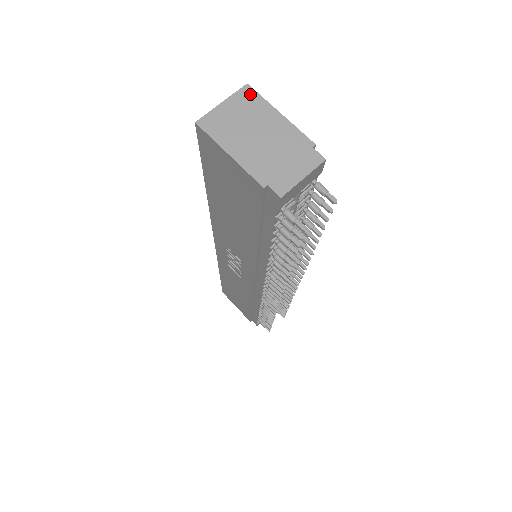
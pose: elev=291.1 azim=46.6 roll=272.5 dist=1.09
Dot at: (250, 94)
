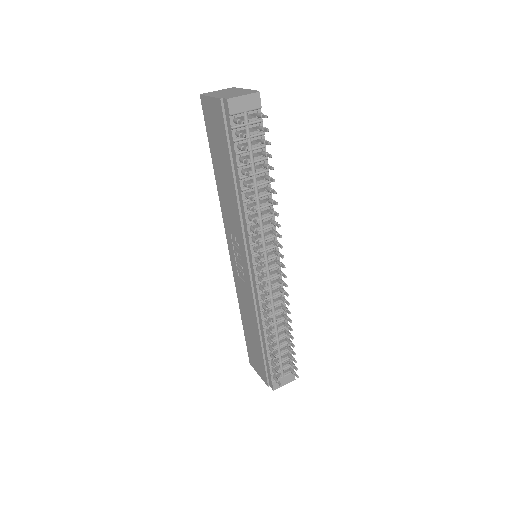
Dot at: (233, 88)
